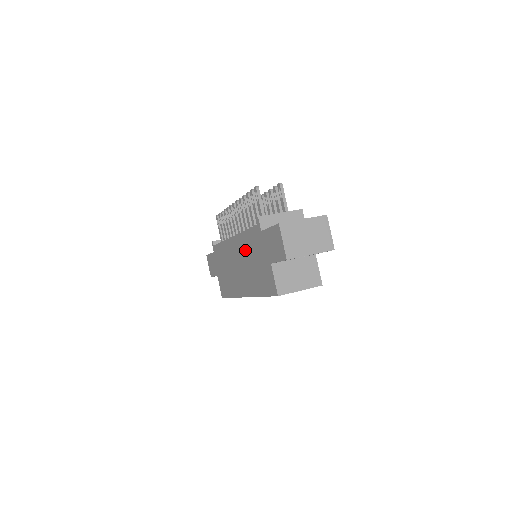
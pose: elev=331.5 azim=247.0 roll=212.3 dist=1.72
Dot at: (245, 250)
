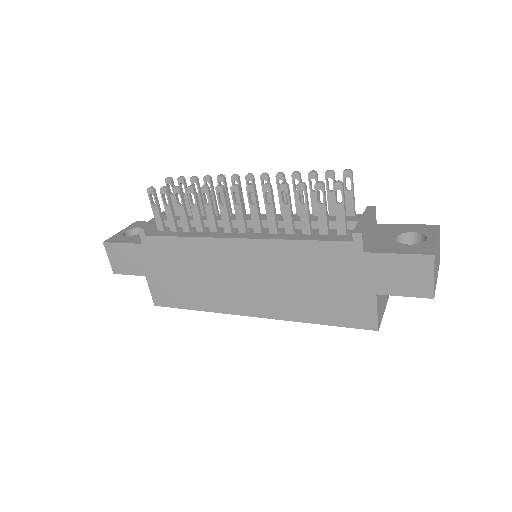
Dot at: (286, 264)
